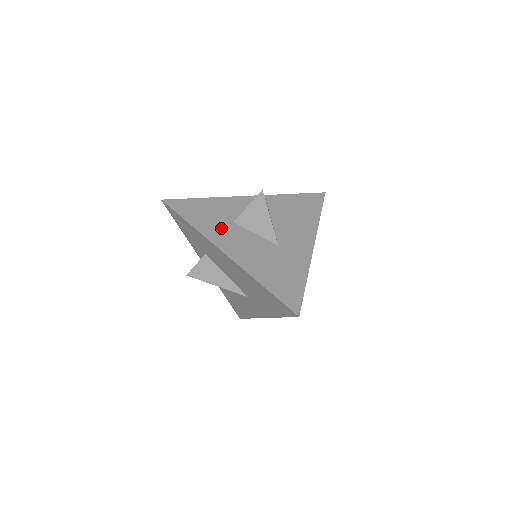
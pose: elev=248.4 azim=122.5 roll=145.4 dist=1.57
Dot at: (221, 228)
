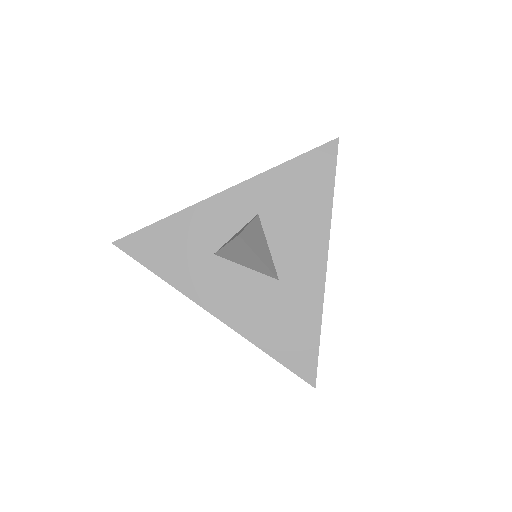
Dot at: (200, 272)
